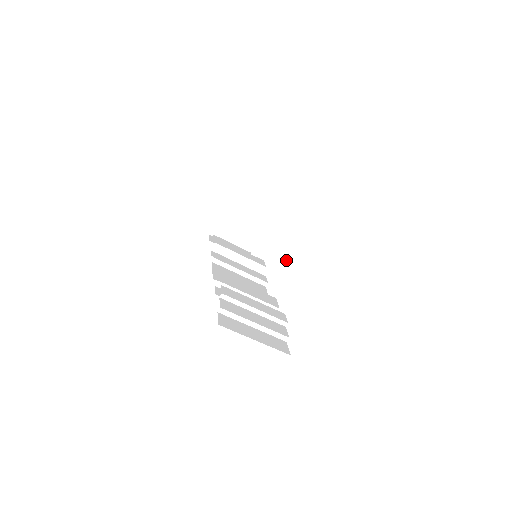
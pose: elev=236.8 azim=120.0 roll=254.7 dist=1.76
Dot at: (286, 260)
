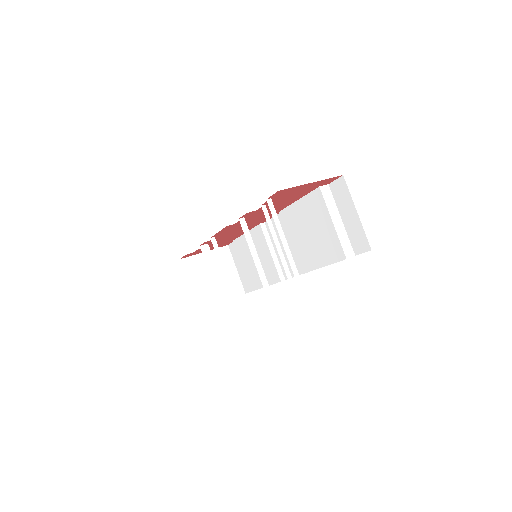
Dot at: (338, 214)
